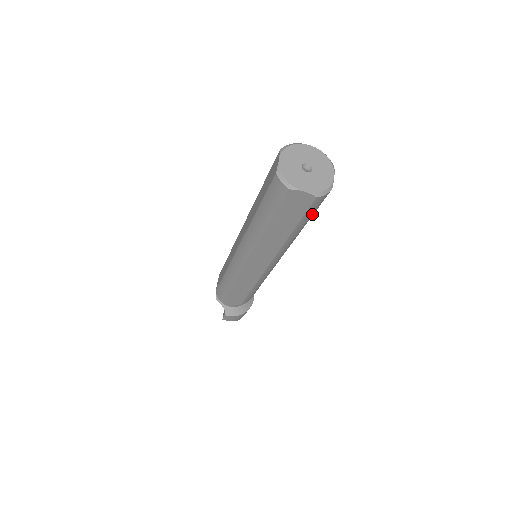
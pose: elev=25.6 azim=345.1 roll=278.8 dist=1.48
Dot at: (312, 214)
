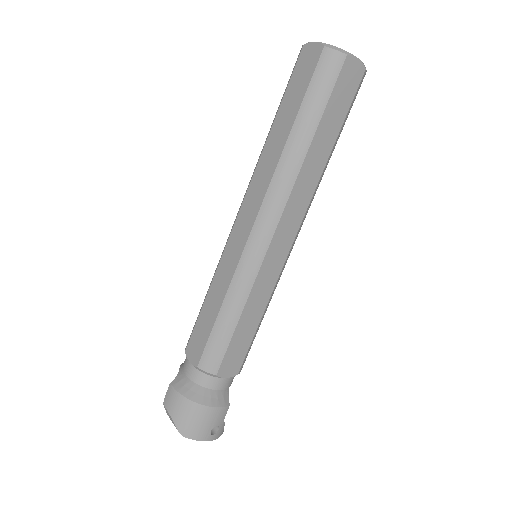
Dot at: (321, 100)
